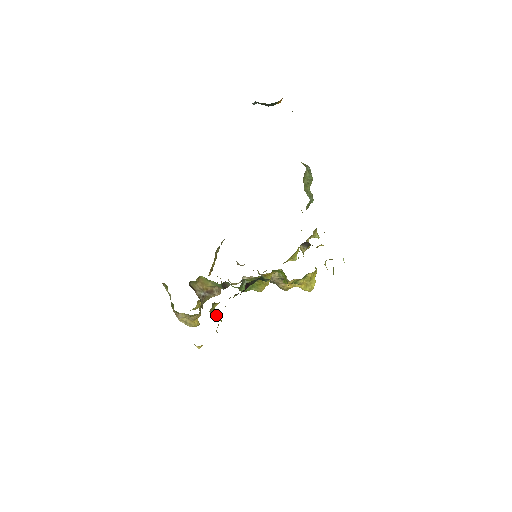
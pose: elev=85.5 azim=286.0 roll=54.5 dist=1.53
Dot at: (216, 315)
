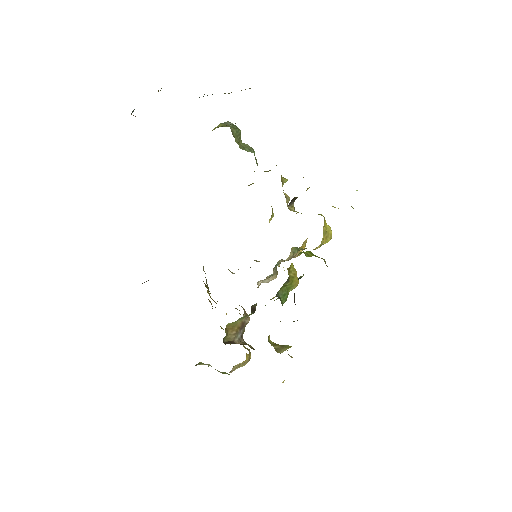
Dot at: (282, 347)
